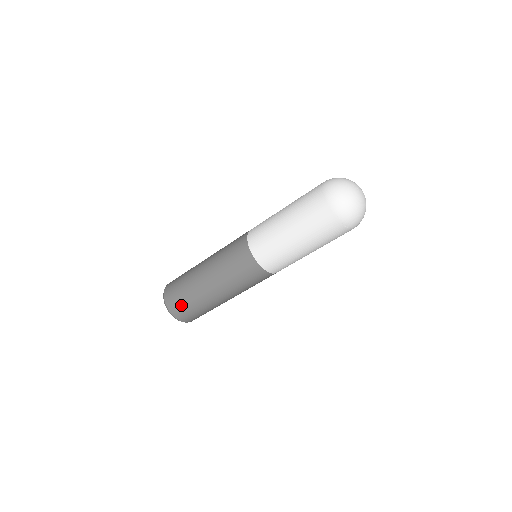
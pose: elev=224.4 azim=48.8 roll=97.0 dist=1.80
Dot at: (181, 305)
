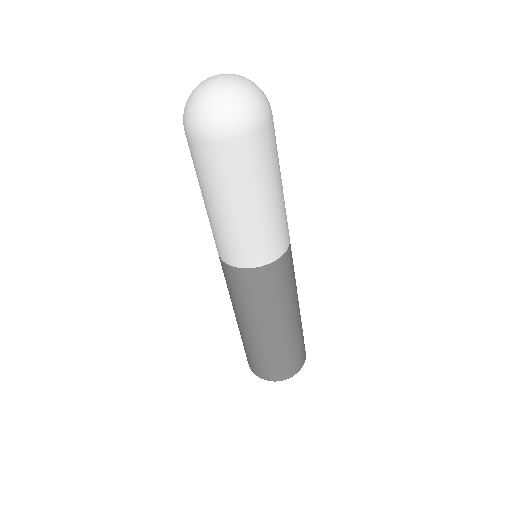
Dot at: (289, 363)
